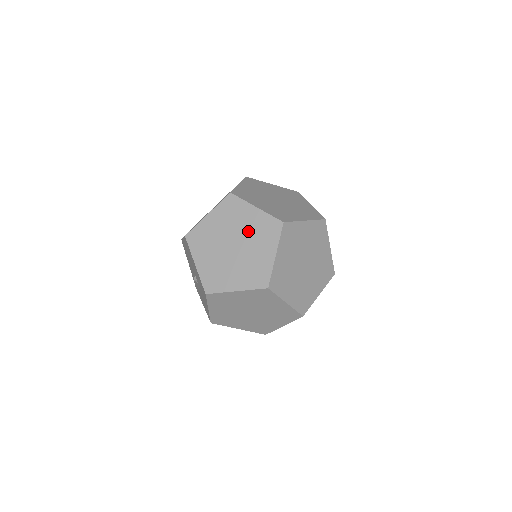
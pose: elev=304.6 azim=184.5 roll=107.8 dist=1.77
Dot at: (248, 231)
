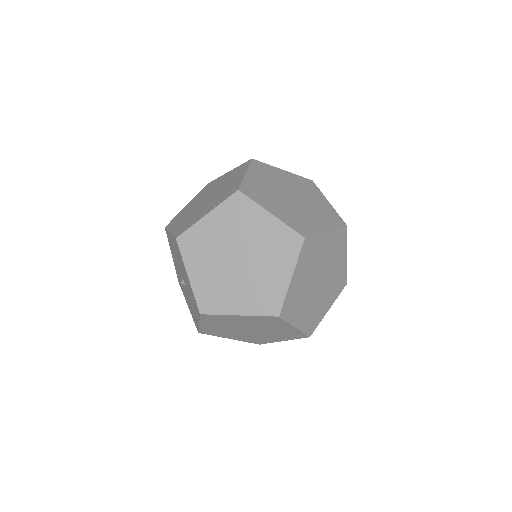
Dot at: (258, 243)
